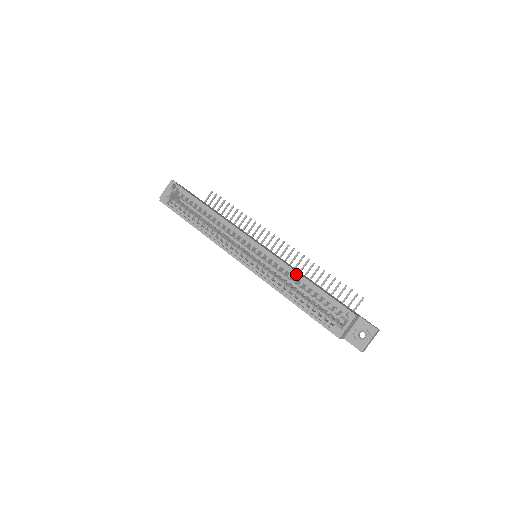
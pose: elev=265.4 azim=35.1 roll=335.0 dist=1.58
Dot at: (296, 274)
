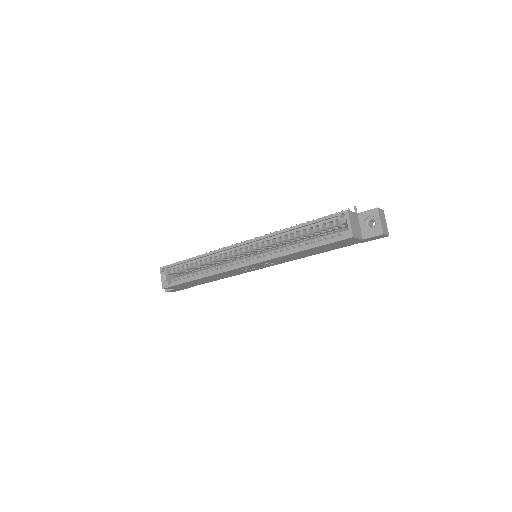
Dot at: (285, 231)
